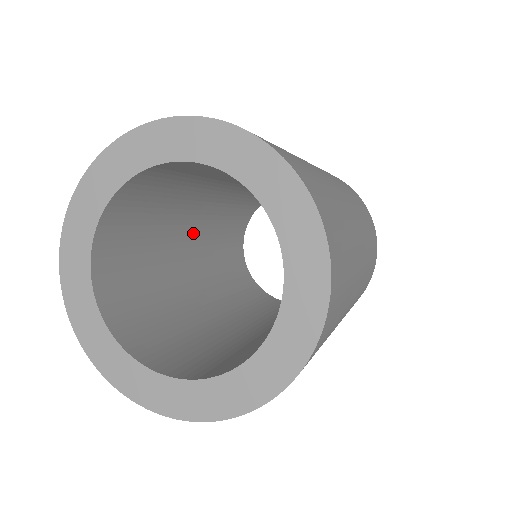
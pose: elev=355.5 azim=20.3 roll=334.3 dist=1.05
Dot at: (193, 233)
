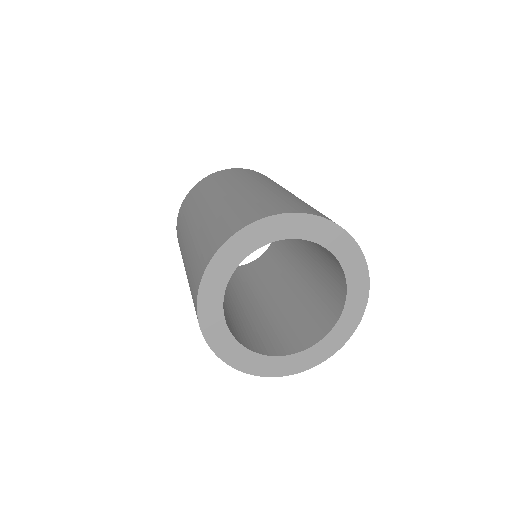
Dot at: occluded
